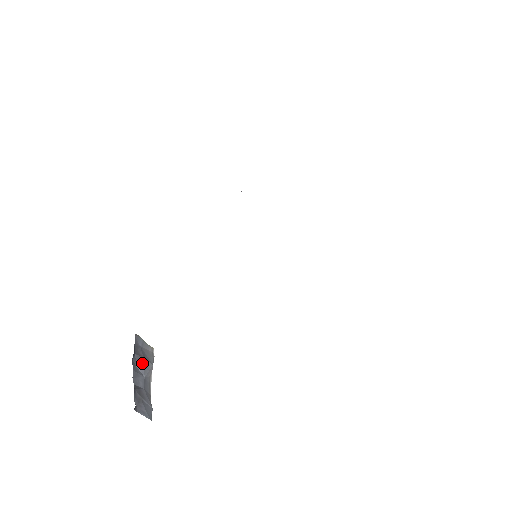
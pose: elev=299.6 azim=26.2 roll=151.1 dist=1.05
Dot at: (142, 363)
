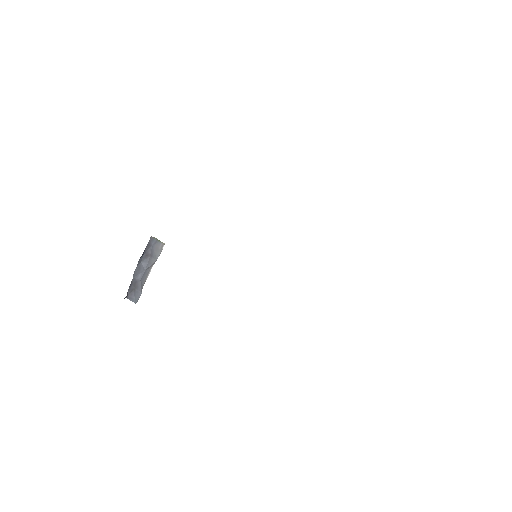
Dot at: (147, 260)
